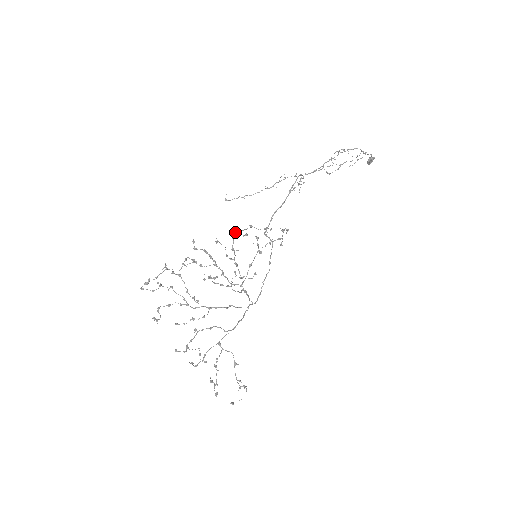
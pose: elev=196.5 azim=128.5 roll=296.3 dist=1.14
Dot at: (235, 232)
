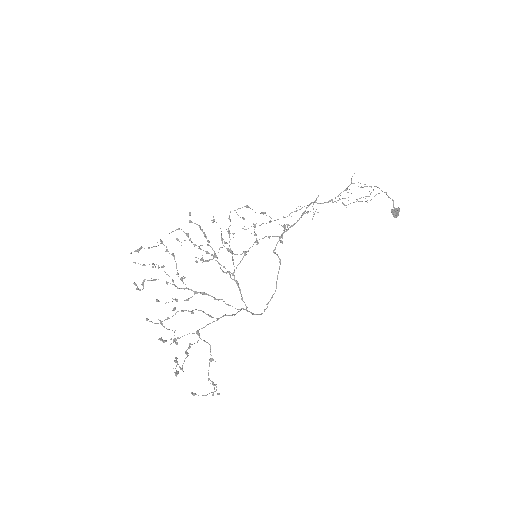
Dot at: occluded
